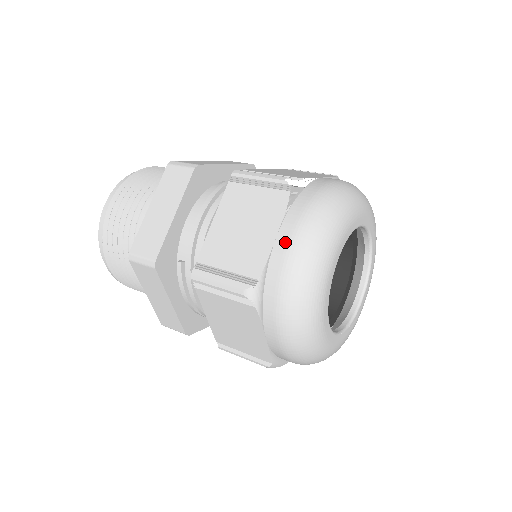
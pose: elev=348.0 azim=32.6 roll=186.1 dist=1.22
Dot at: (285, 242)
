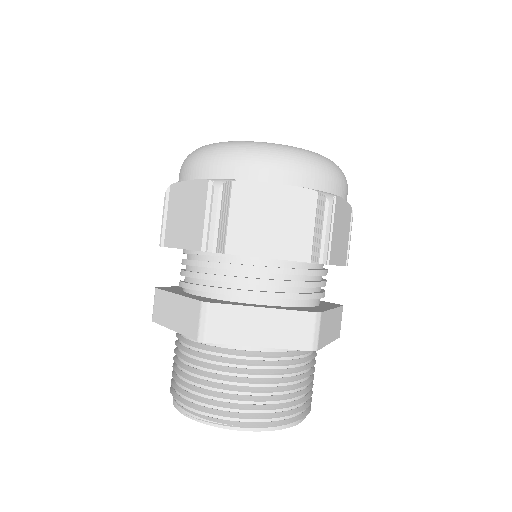
Dot at: occluded
